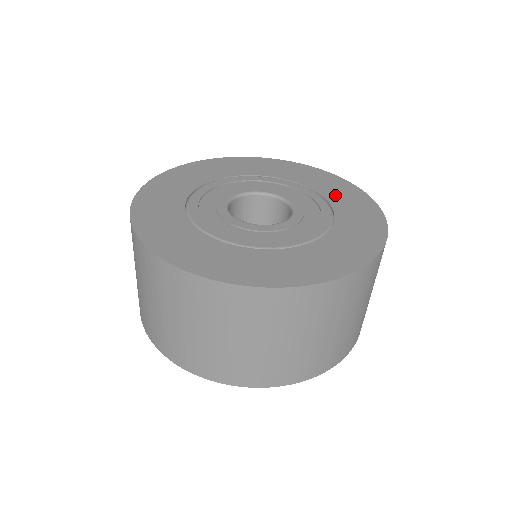
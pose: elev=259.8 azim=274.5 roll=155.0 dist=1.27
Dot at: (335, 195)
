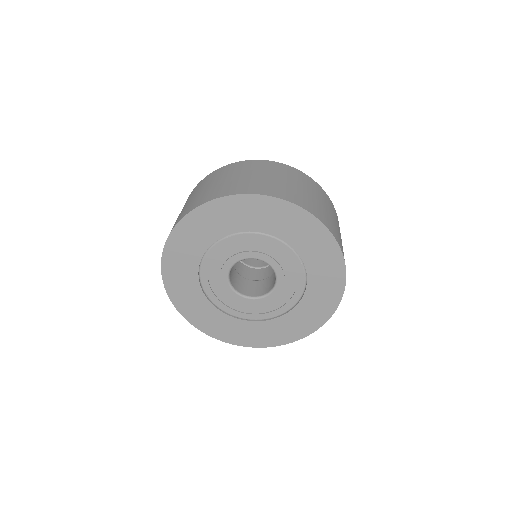
Dot at: (302, 243)
